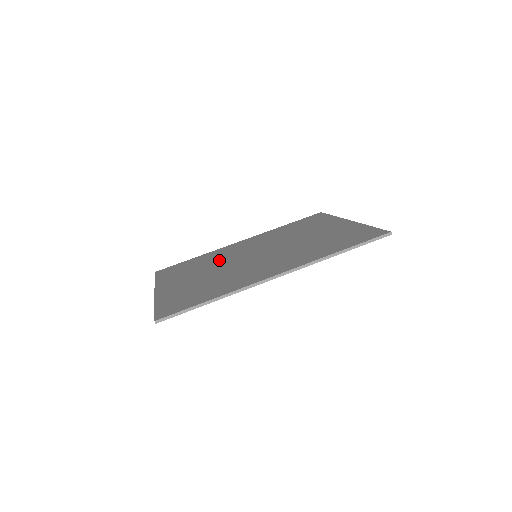
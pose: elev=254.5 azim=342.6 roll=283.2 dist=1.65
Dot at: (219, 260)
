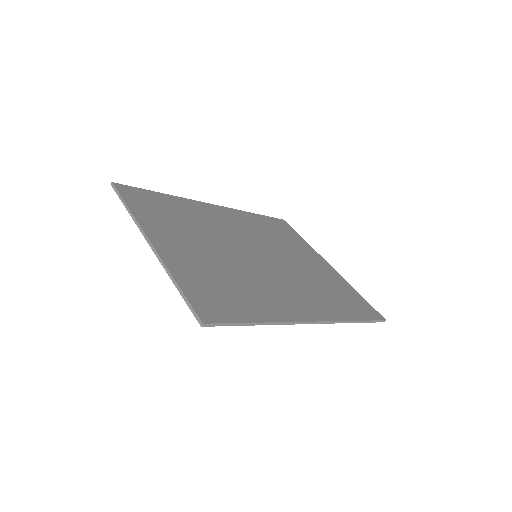
Dot at: (210, 230)
